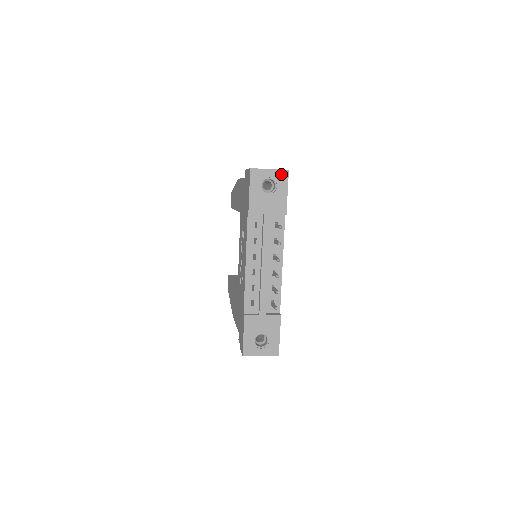
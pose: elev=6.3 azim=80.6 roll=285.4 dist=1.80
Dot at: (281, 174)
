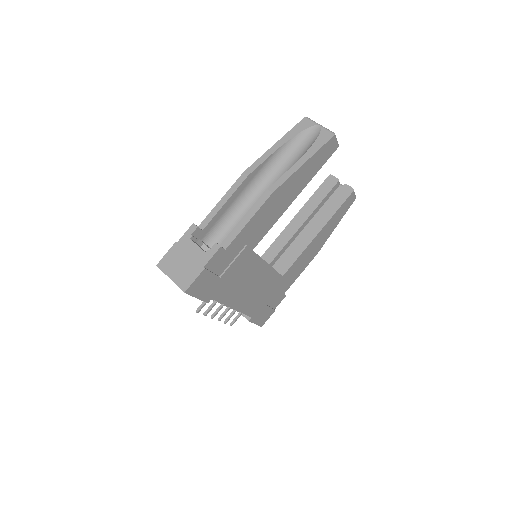
Dot at: (181, 288)
